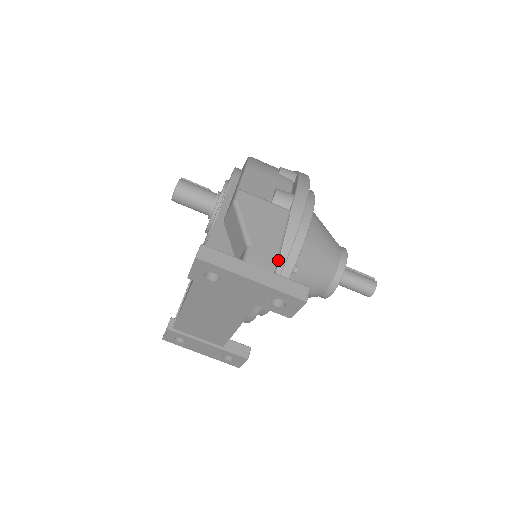
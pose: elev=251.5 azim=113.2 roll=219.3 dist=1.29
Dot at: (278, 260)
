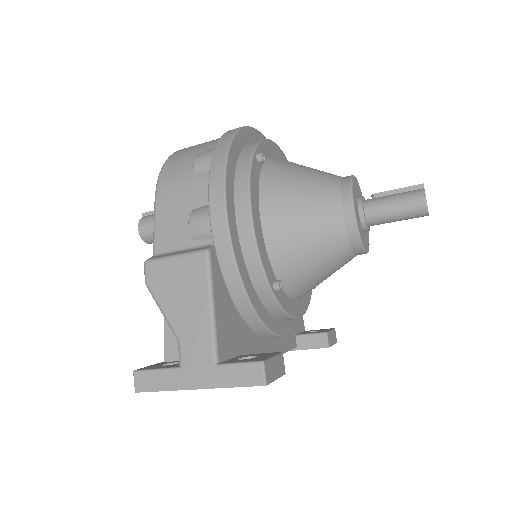
Dot at: (215, 341)
